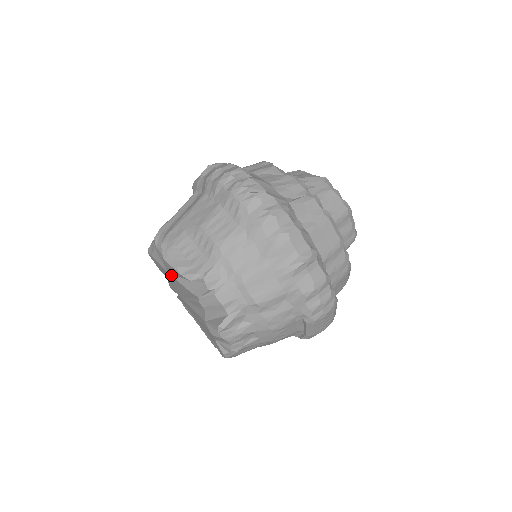
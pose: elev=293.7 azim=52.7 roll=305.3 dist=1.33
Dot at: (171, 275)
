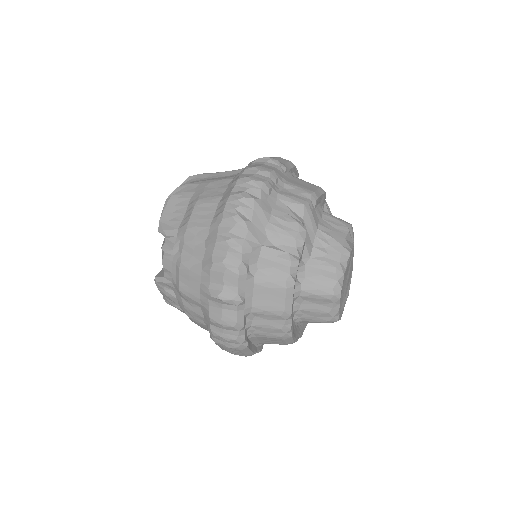
Dot at: occluded
